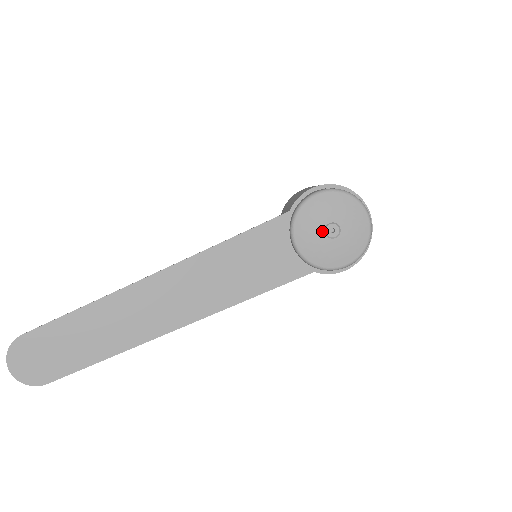
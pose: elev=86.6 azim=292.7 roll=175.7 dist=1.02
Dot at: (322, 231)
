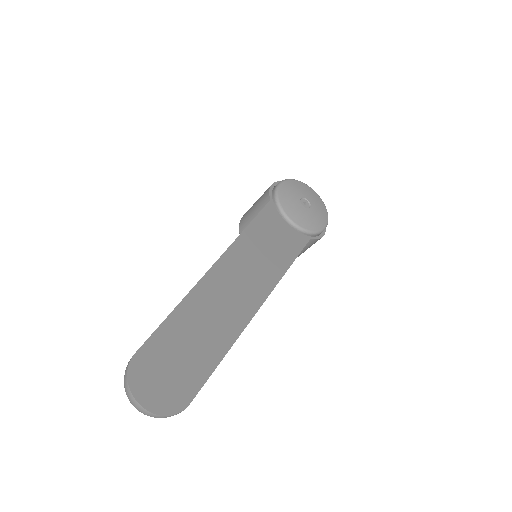
Dot at: (300, 205)
